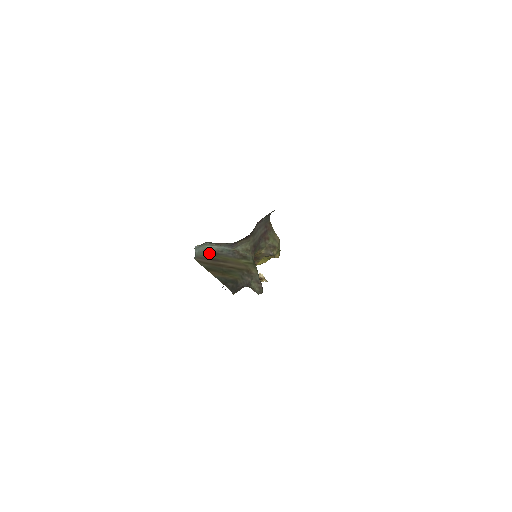
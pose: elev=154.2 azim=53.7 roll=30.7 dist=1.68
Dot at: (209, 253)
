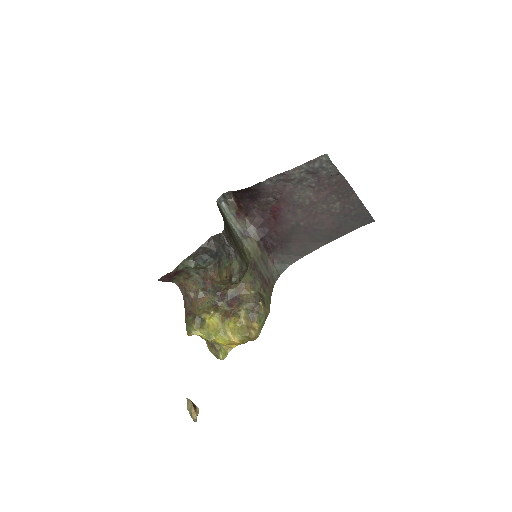
Dot at: (225, 218)
